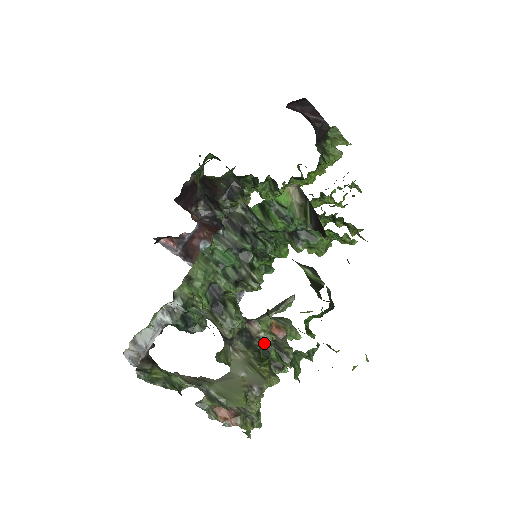
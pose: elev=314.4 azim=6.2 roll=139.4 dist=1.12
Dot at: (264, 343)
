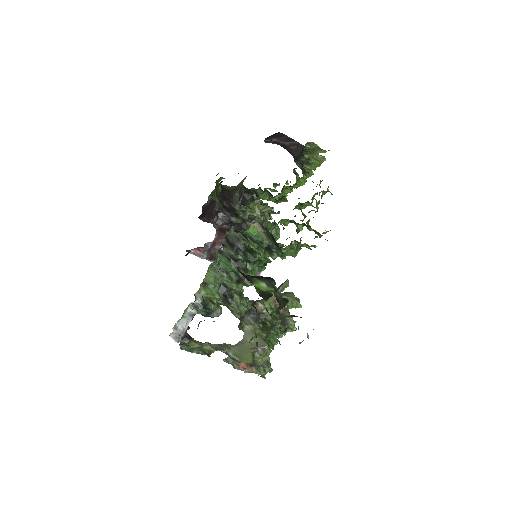
Dot at: (268, 316)
